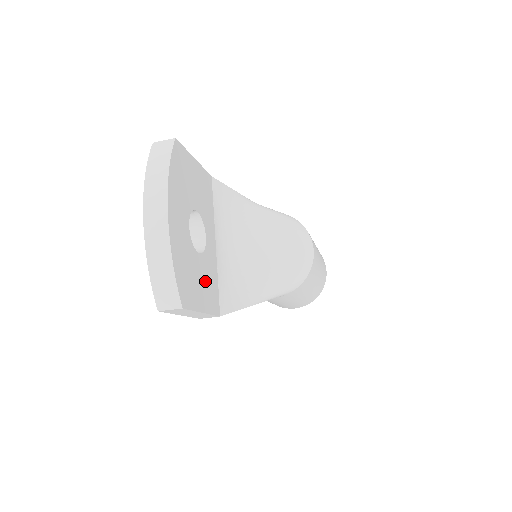
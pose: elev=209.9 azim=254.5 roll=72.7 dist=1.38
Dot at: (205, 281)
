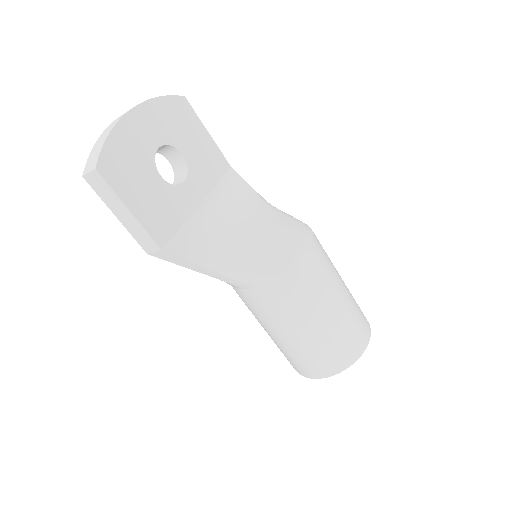
Dot at: (155, 200)
